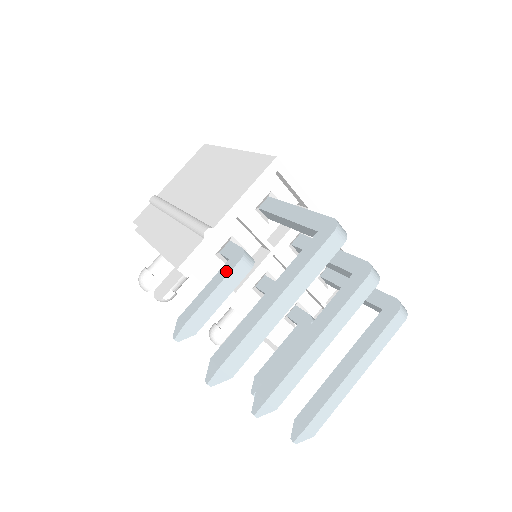
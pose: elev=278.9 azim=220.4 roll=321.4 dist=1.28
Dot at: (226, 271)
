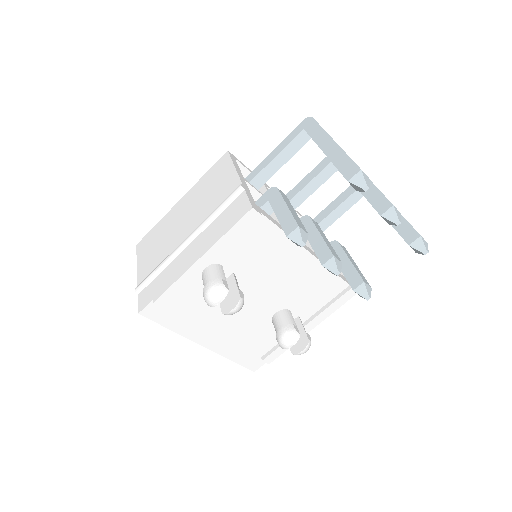
Dot at: (277, 198)
